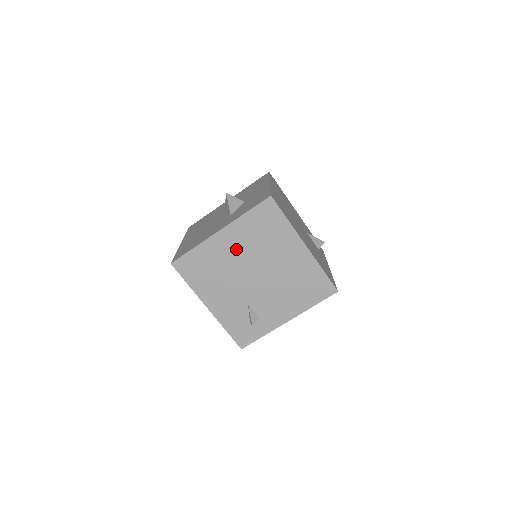
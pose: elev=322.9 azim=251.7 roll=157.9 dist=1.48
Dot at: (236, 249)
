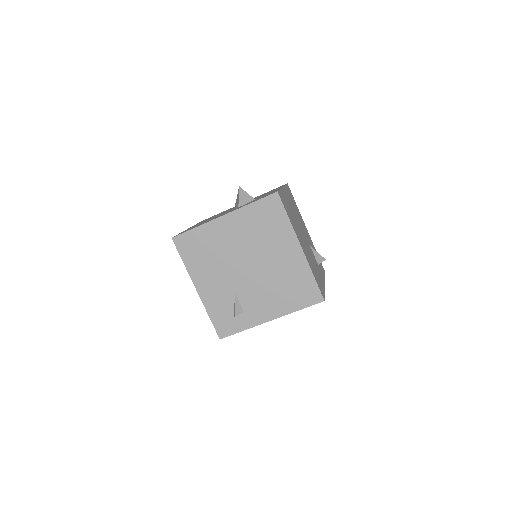
Dot at: (235, 237)
